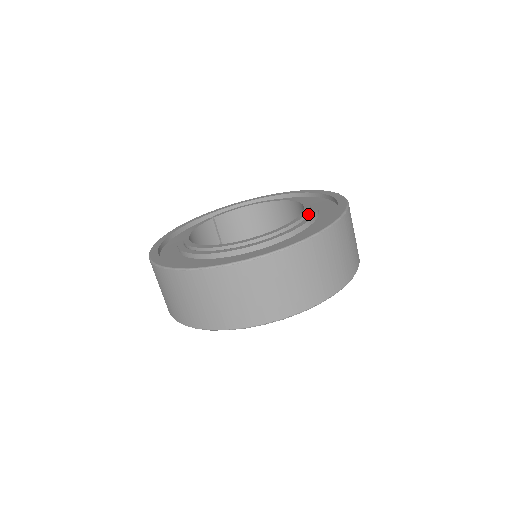
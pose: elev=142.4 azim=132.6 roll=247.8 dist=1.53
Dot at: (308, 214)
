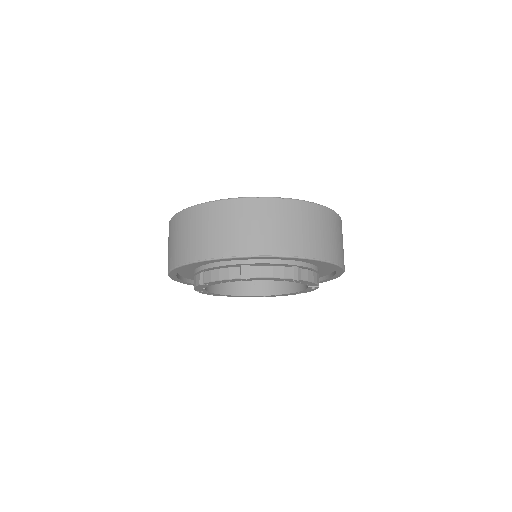
Dot at: occluded
